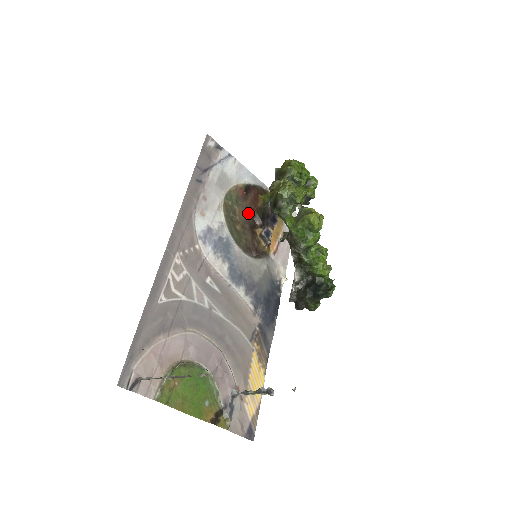
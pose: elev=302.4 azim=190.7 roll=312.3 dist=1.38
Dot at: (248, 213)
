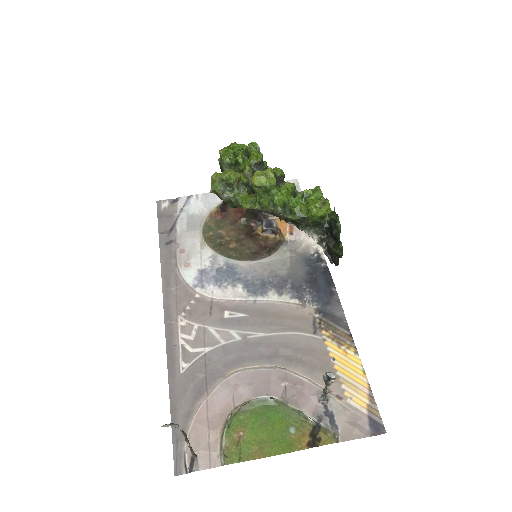
Dot at: (237, 225)
